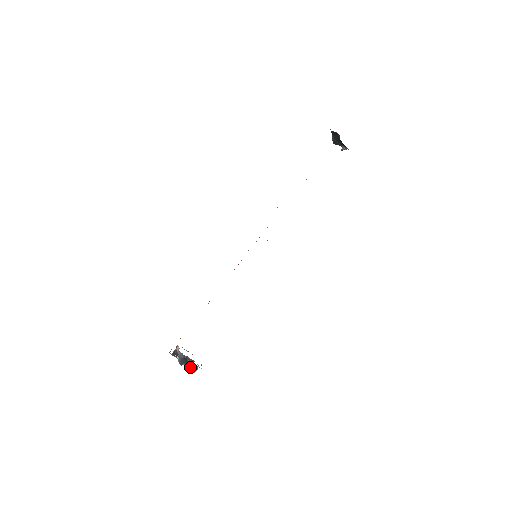
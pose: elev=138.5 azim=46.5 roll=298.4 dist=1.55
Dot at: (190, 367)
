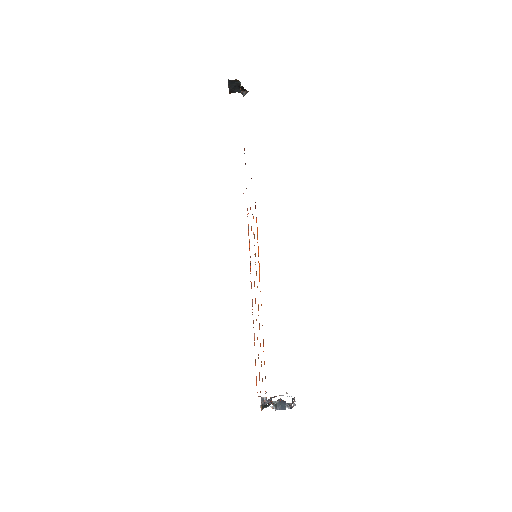
Dot at: occluded
